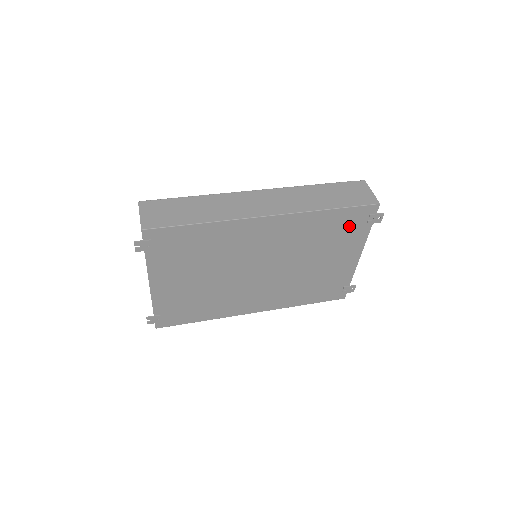
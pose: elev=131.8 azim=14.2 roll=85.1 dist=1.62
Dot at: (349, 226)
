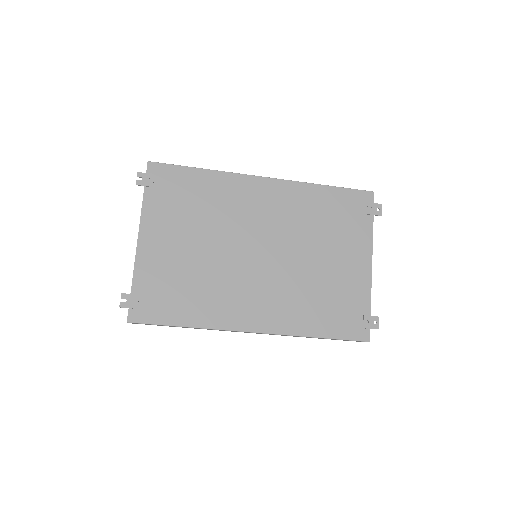
Dot at: (349, 213)
